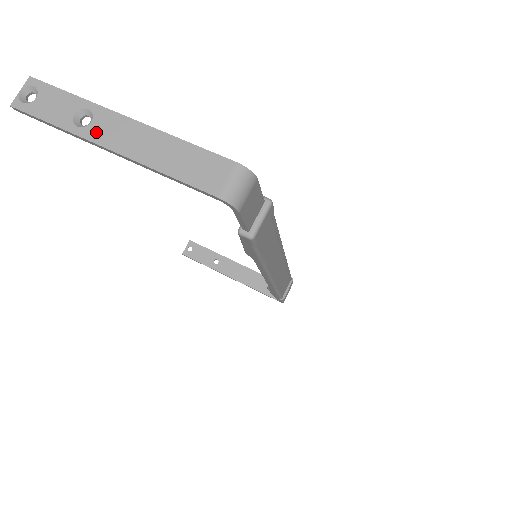
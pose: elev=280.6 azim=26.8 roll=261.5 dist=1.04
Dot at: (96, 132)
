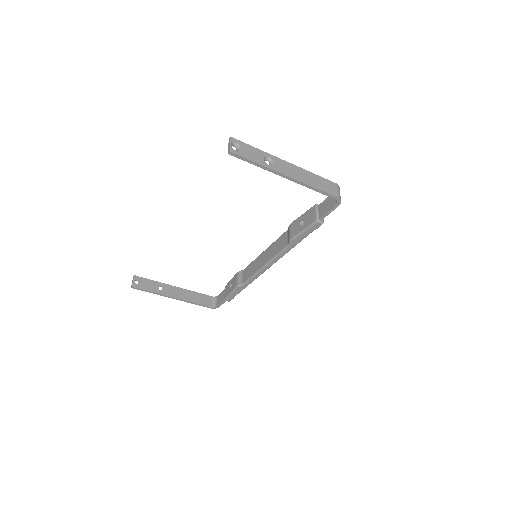
Dot at: (278, 168)
